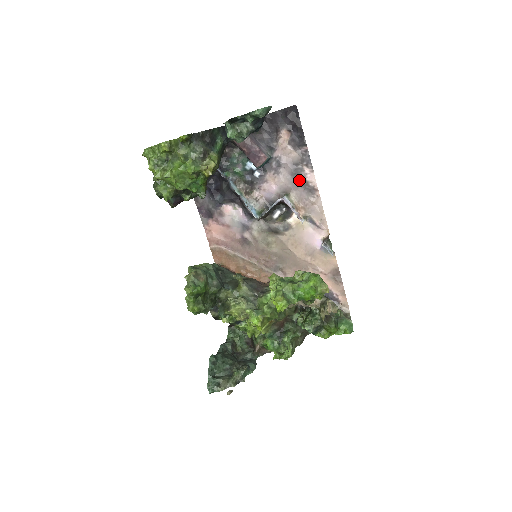
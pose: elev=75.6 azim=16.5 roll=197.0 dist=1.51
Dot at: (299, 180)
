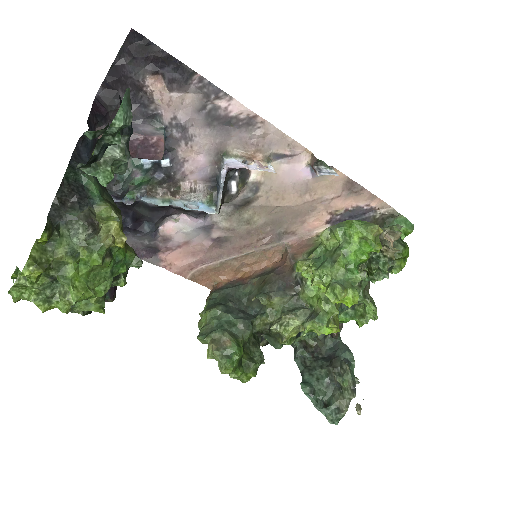
Dot at: (223, 124)
